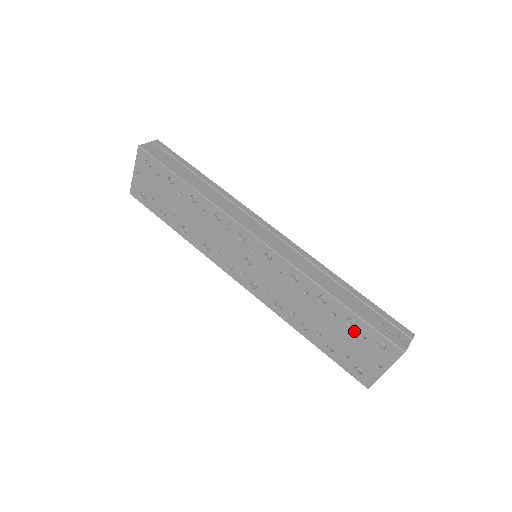
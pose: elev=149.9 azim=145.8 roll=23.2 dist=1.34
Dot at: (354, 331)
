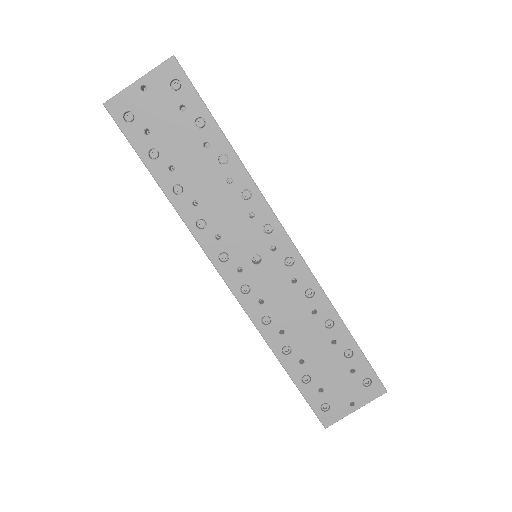
Dot at: (347, 364)
